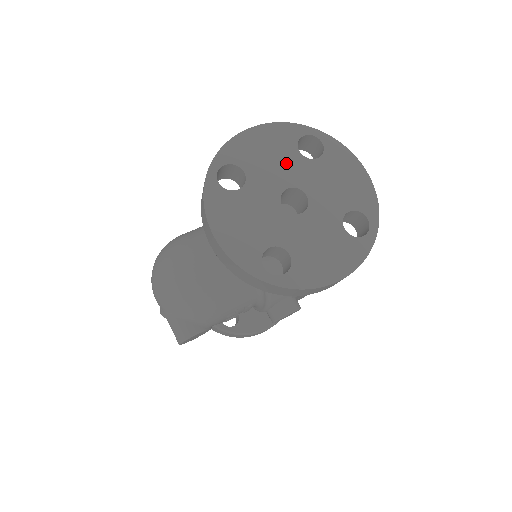
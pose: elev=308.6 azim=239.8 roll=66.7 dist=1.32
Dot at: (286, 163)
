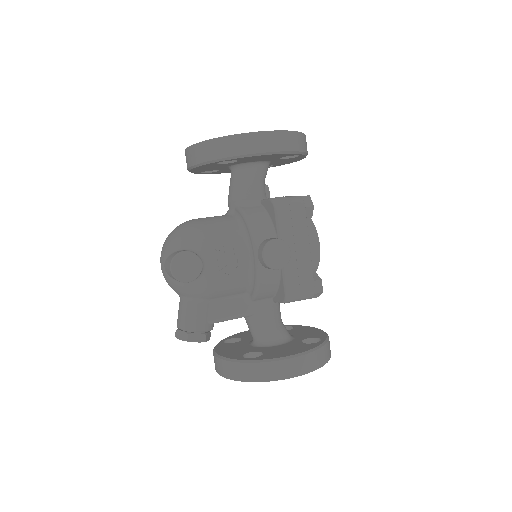
Dot at: occluded
